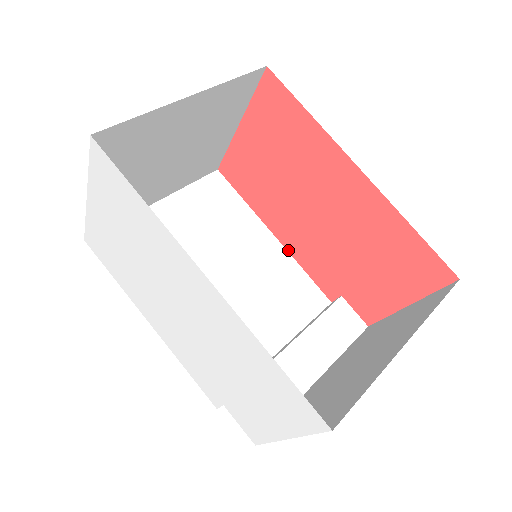
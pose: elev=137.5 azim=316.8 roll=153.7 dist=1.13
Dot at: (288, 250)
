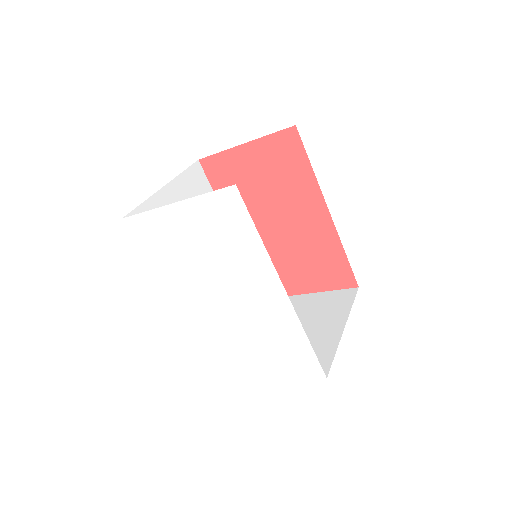
Dot at: occluded
